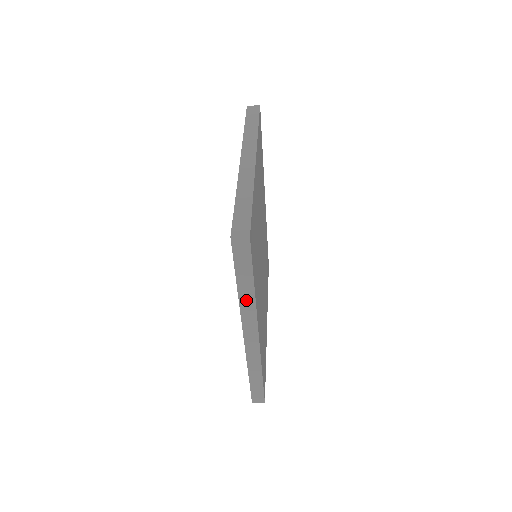
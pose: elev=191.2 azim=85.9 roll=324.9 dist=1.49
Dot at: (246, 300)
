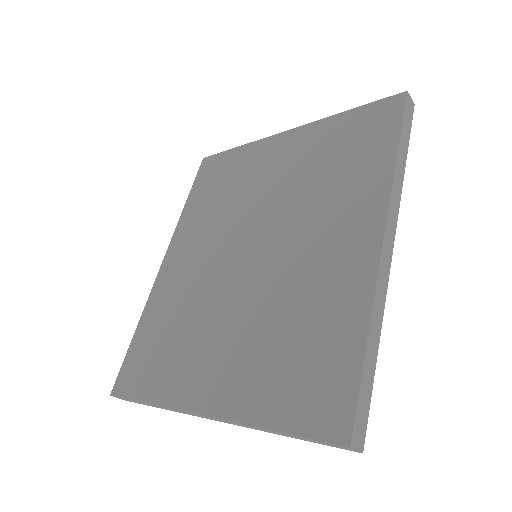
Dot at: (398, 174)
